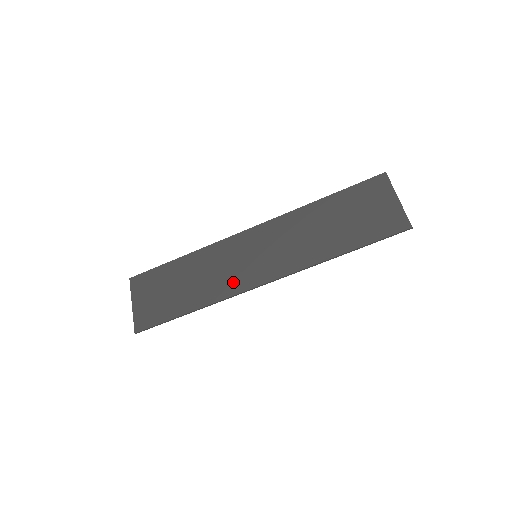
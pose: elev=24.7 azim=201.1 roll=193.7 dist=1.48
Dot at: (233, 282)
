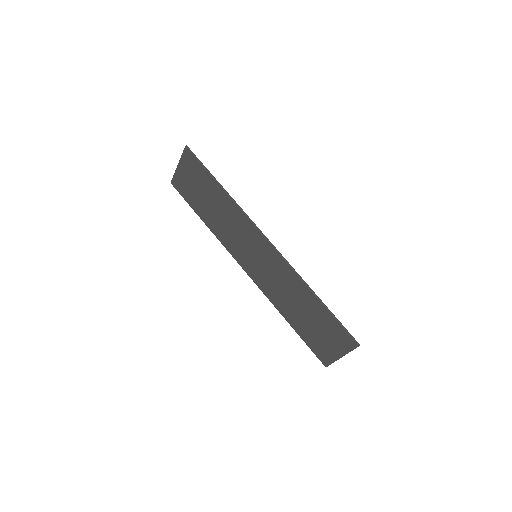
Dot at: (233, 246)
